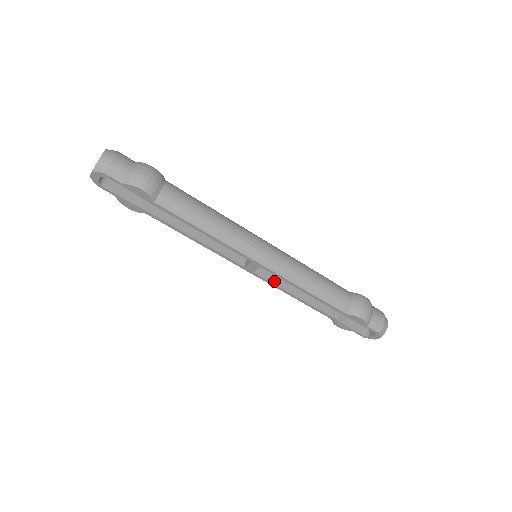
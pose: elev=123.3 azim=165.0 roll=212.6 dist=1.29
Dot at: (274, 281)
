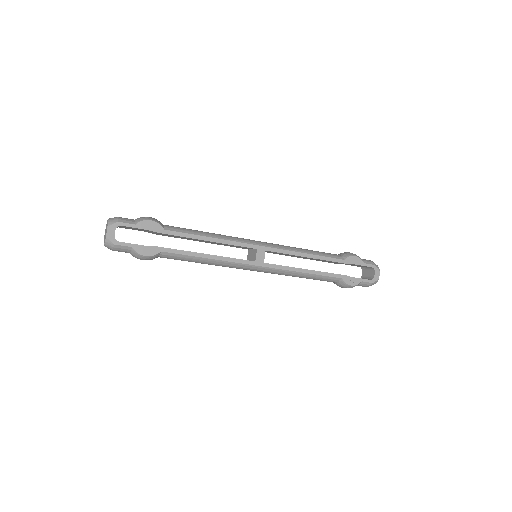
Dot at: (282, 266)
